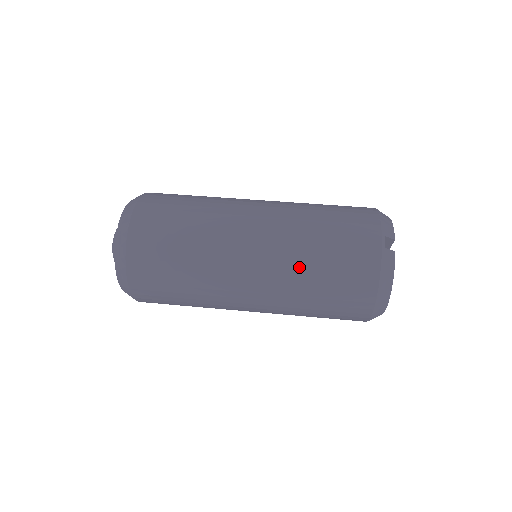
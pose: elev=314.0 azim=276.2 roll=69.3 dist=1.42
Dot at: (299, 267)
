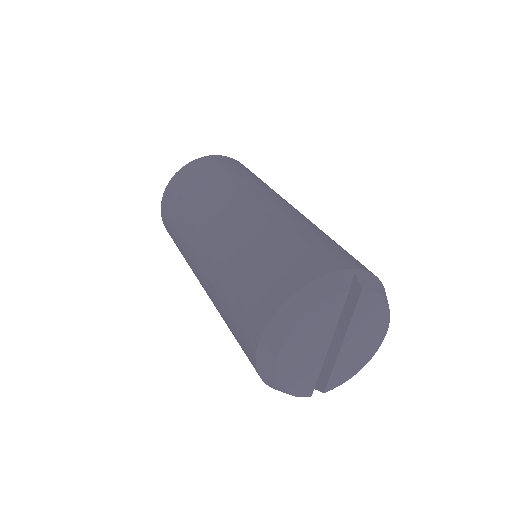
Dot at: (261, 232)
